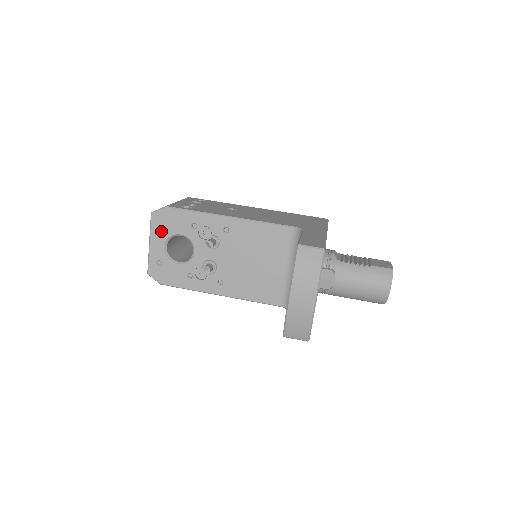
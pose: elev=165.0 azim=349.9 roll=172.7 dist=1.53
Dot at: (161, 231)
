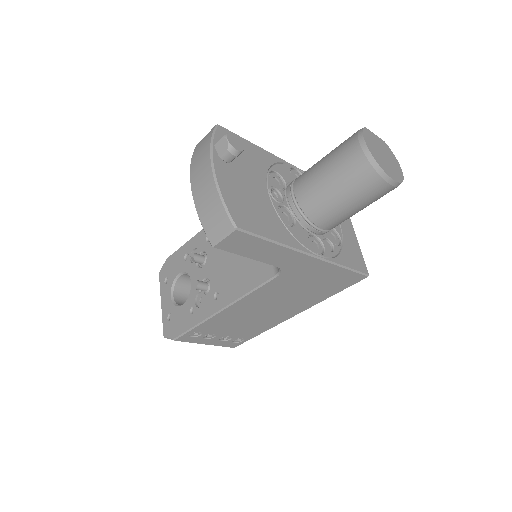
Dot at: (167, 283)
